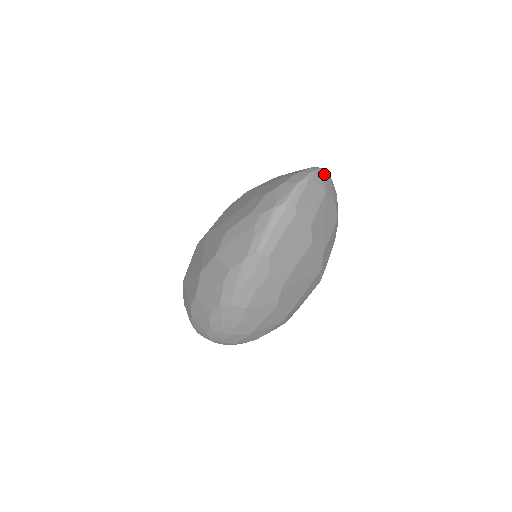
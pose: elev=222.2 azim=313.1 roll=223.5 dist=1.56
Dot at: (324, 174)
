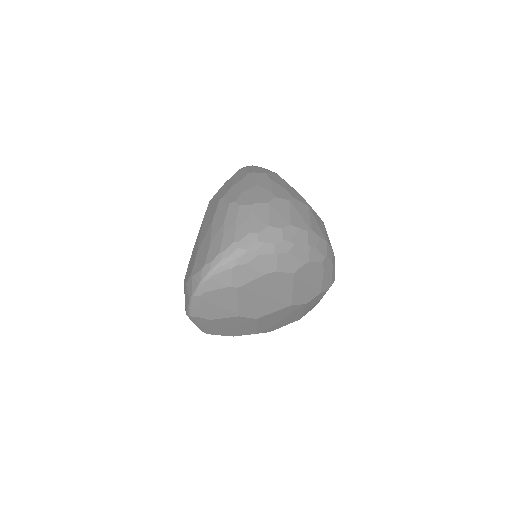
Dot at: (223, 271)
